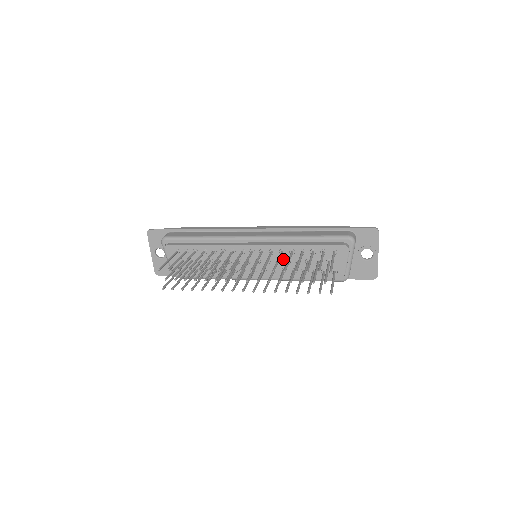
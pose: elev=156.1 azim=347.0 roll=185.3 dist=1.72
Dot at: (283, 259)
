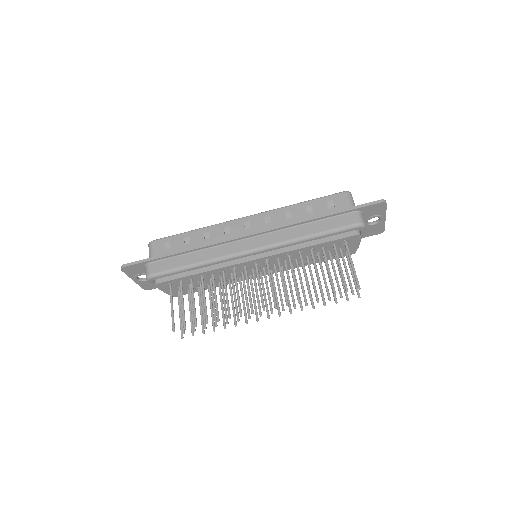
Dot at: (291, 259)
